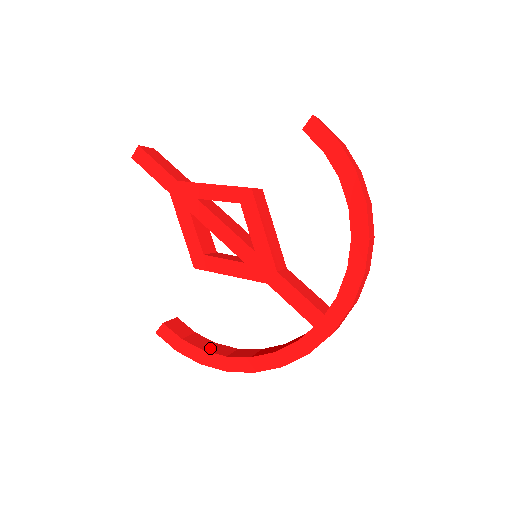
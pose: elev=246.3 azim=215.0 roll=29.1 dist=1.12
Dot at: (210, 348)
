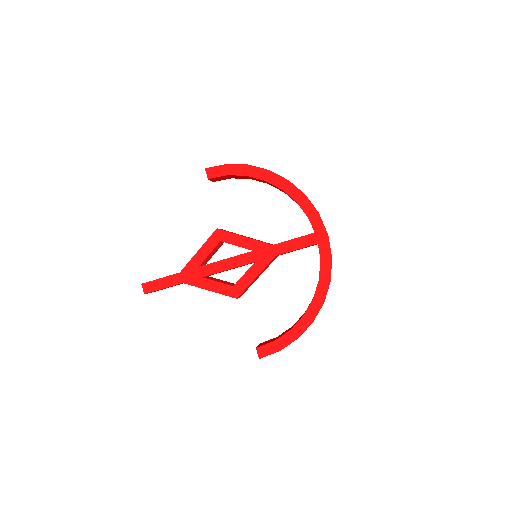
Dot at: occluded
